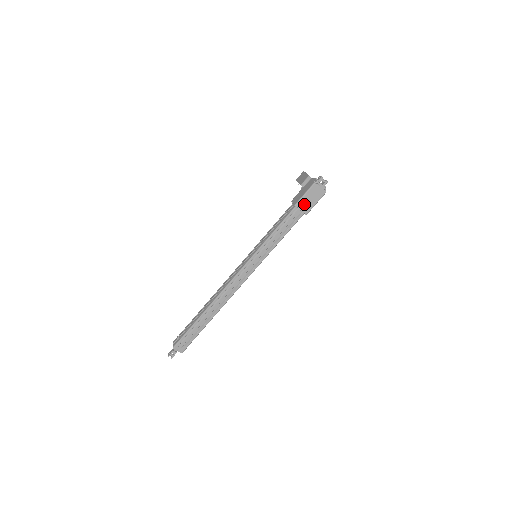
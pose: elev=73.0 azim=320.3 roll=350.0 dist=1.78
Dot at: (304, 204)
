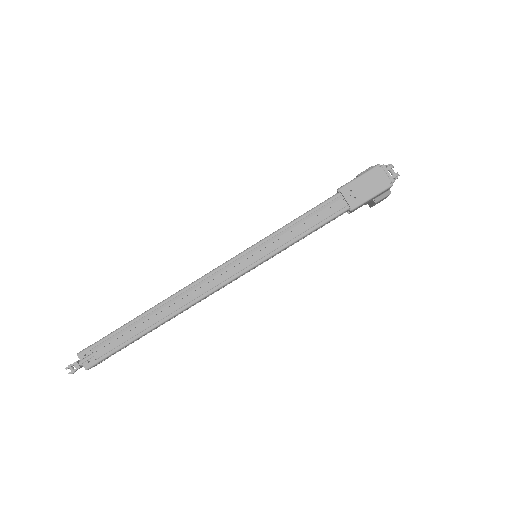
Dot at: (353, 192)
